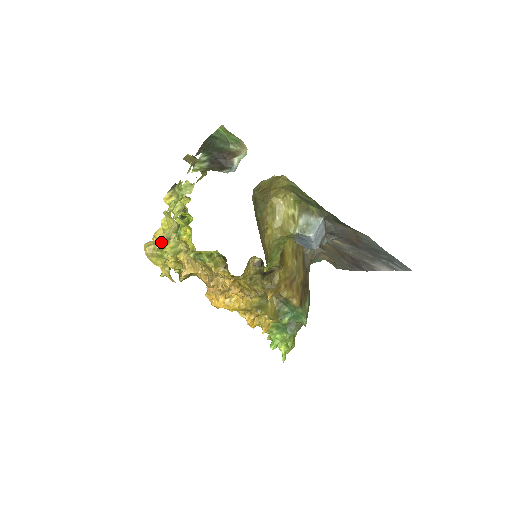
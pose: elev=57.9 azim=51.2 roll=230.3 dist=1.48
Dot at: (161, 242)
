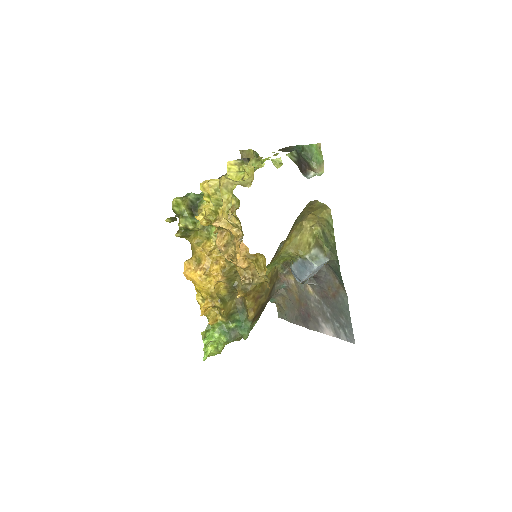
Dot at: occluded
